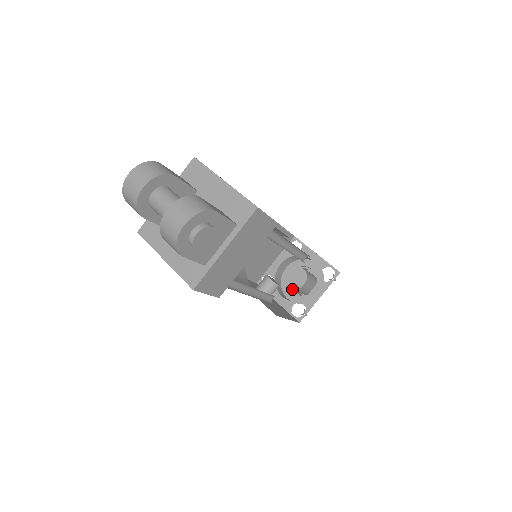
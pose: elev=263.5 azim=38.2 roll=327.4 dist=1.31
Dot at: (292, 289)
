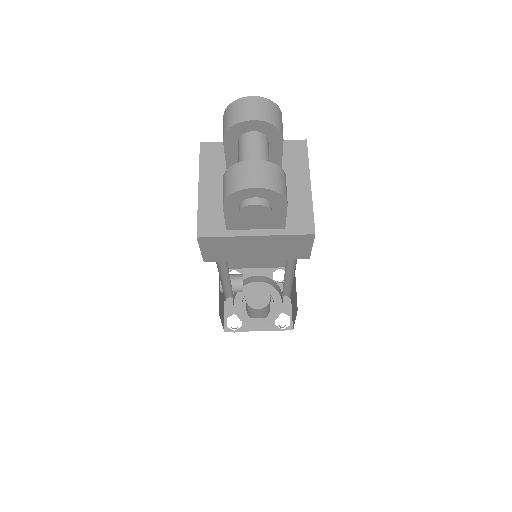
Dot at: (244, 301)
